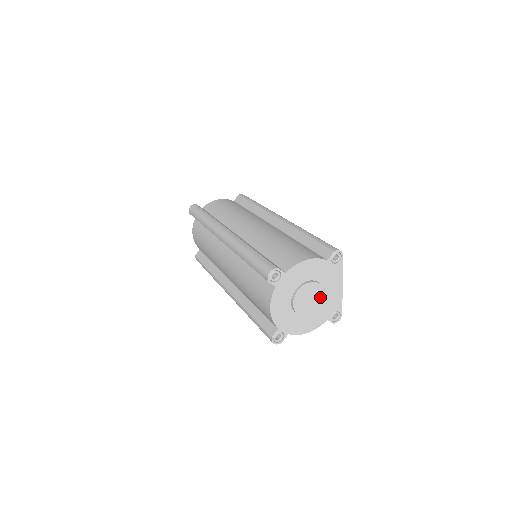
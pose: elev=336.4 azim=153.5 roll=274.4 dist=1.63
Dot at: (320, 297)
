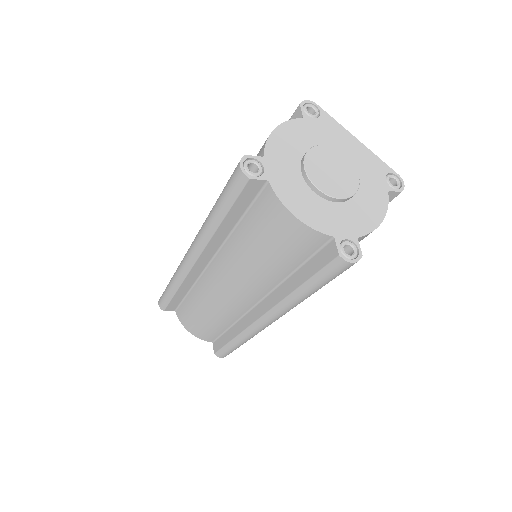
Dot at: (343, 162)
